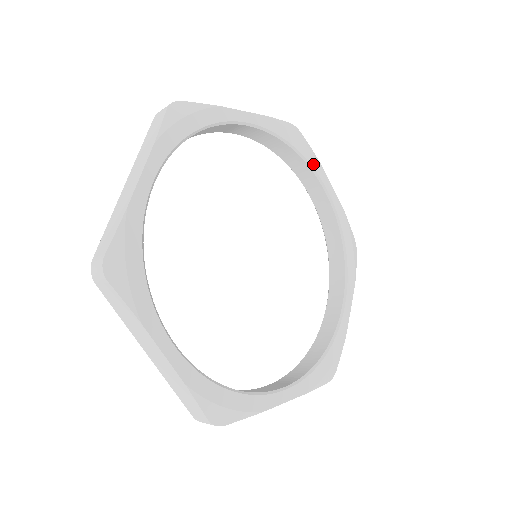
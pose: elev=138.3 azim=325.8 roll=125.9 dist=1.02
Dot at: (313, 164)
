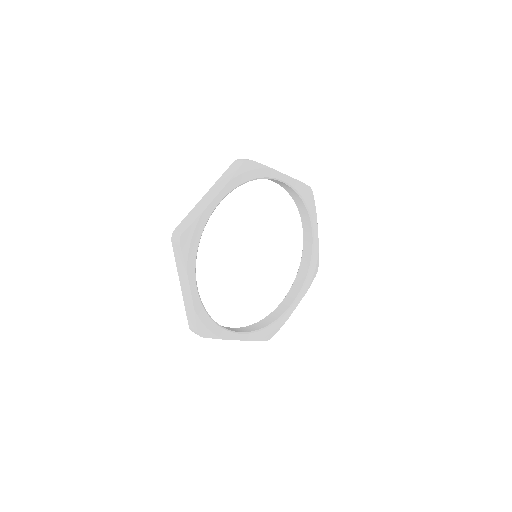
Dot at: (312, 214)
